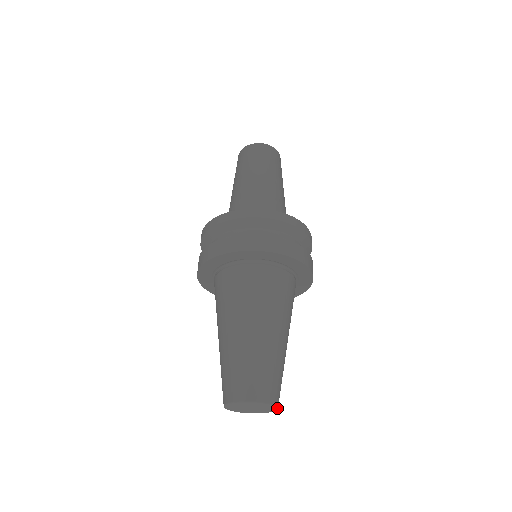
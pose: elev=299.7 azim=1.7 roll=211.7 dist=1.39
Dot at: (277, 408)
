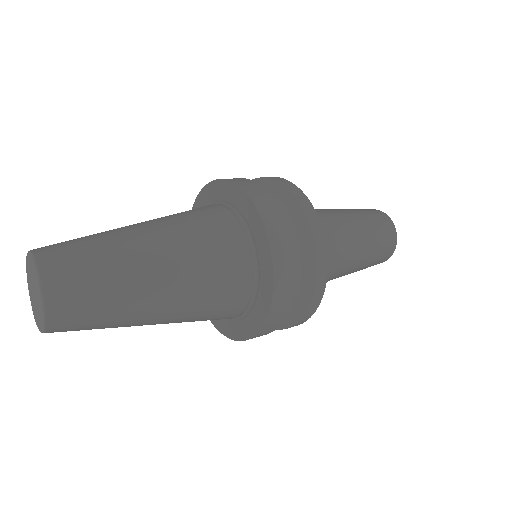
Dot at: (37, 267)
